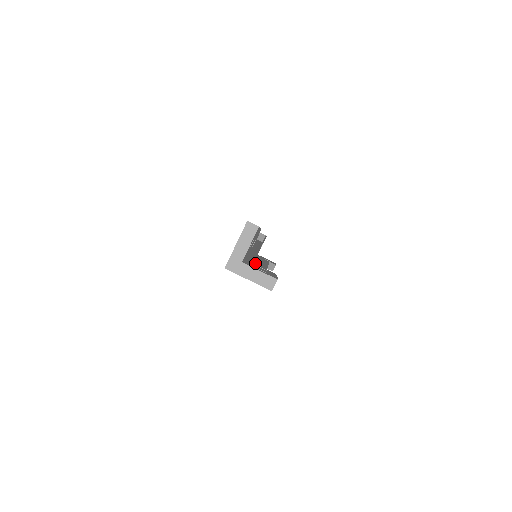
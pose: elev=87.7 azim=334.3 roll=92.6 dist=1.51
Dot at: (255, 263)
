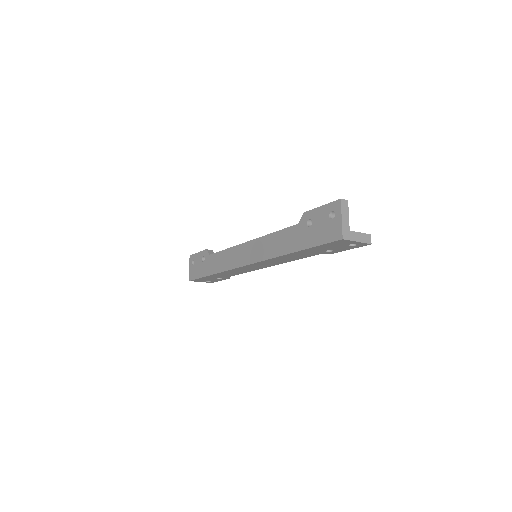
Dot at: occluded
